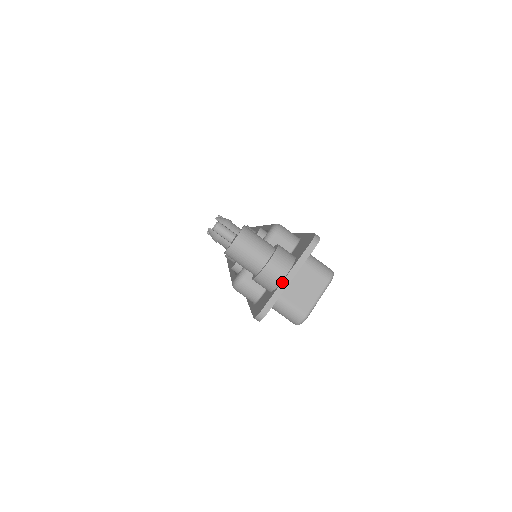
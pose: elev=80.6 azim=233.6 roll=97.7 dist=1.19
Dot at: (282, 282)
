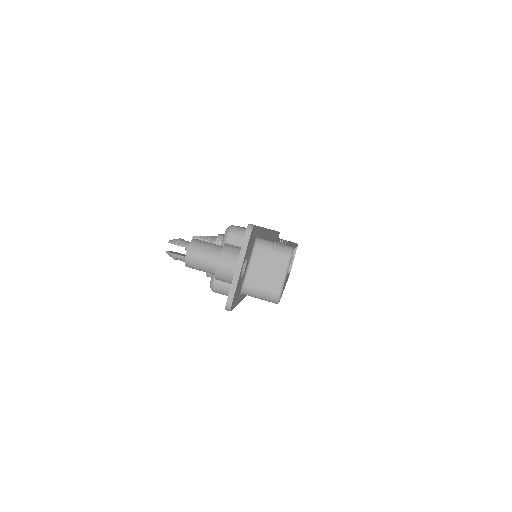
Dot at: (234, 273)
